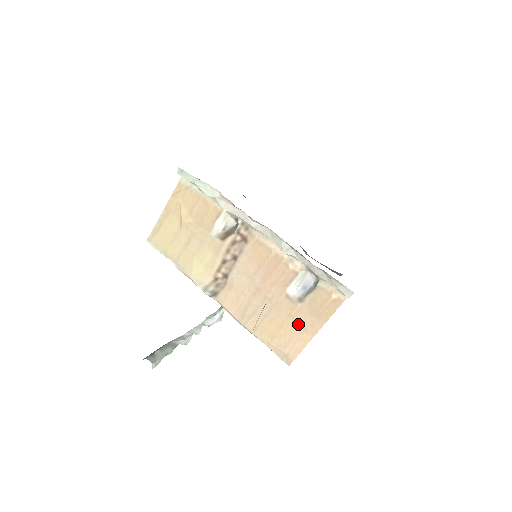
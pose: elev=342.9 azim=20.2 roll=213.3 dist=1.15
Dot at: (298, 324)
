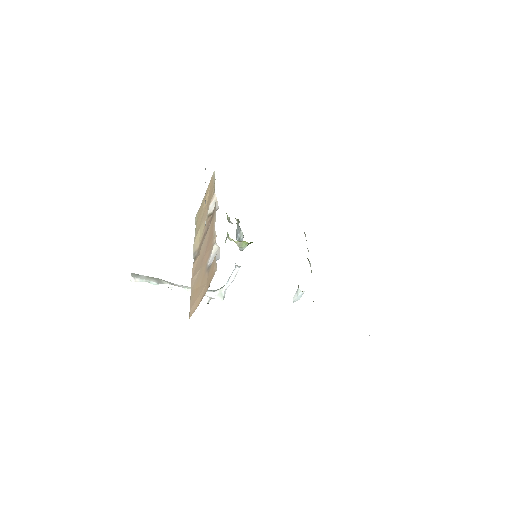
Dot at: (201, 289)
